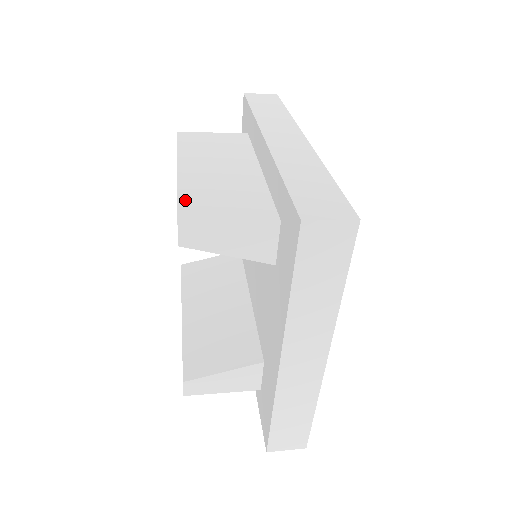
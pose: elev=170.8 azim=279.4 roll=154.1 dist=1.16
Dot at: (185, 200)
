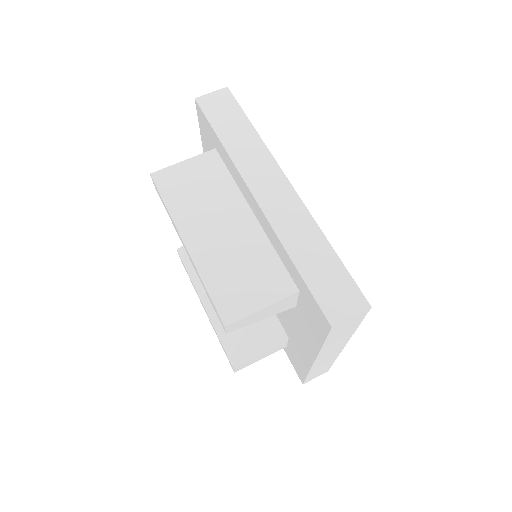
Dot at: (215, 293)
